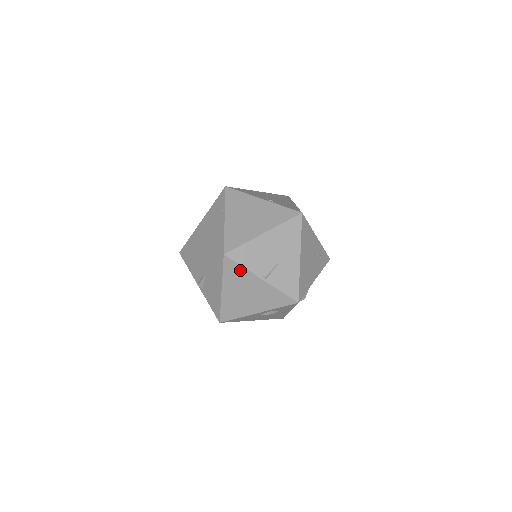
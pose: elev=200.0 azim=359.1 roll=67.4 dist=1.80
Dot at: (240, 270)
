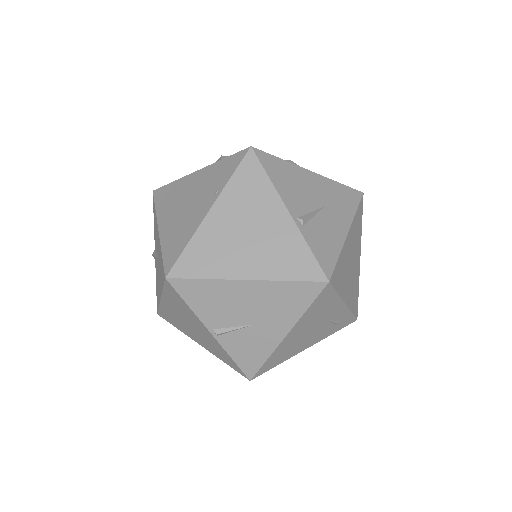
Dot at: (185, 305)
